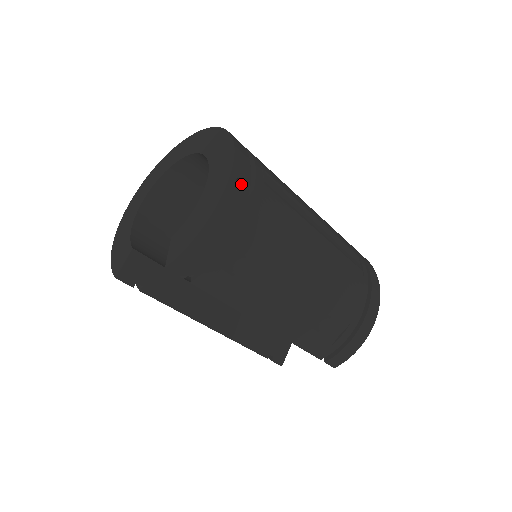
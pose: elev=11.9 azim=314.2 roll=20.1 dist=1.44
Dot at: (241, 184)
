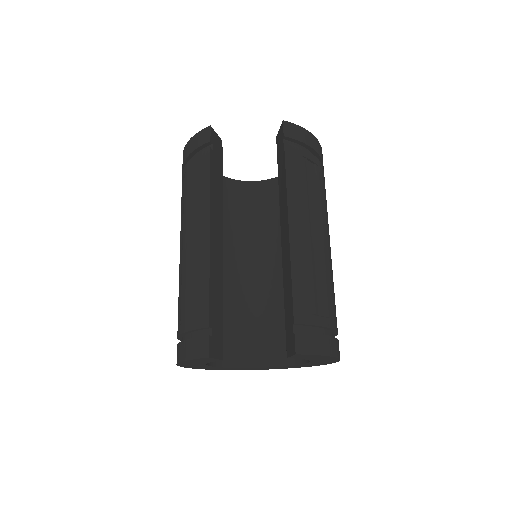
Dot at: occluded
